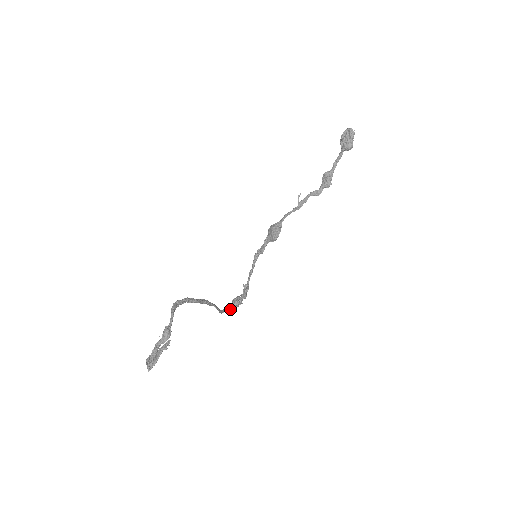
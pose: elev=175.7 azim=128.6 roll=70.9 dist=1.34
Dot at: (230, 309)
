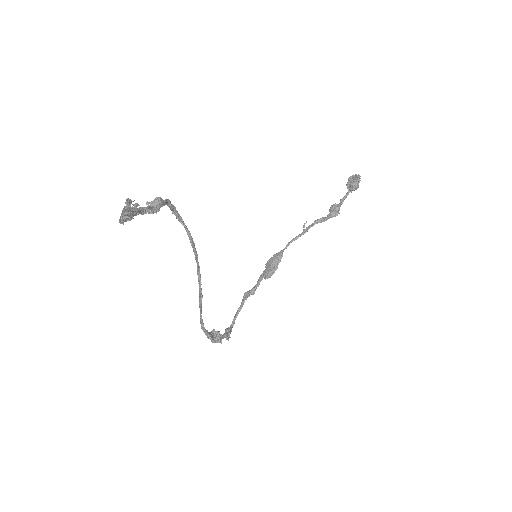
Dot at: (208, 332)
